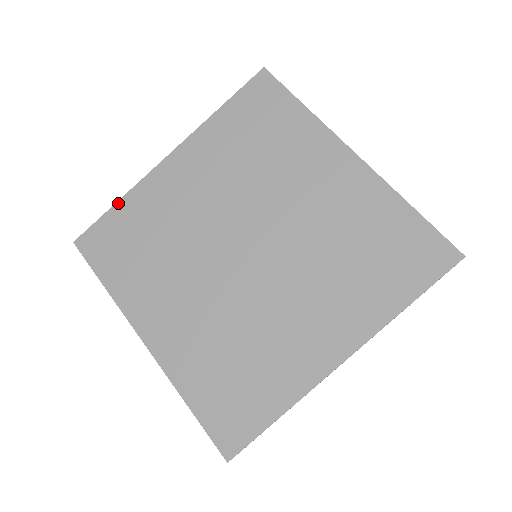
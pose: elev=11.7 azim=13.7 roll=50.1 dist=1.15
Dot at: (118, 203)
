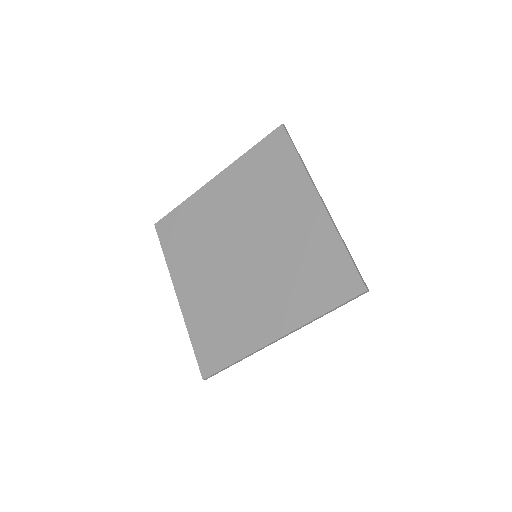
Dot at: (181, 204)
